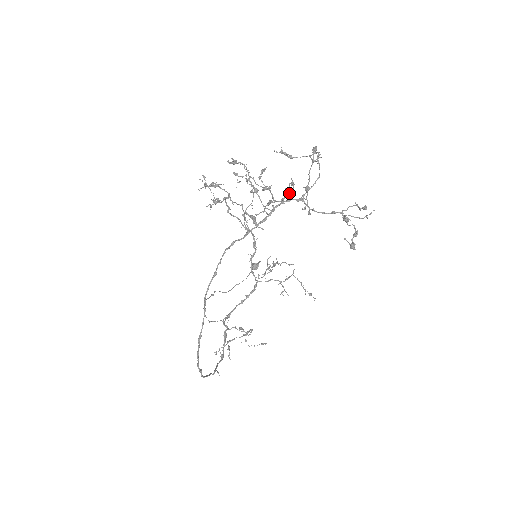
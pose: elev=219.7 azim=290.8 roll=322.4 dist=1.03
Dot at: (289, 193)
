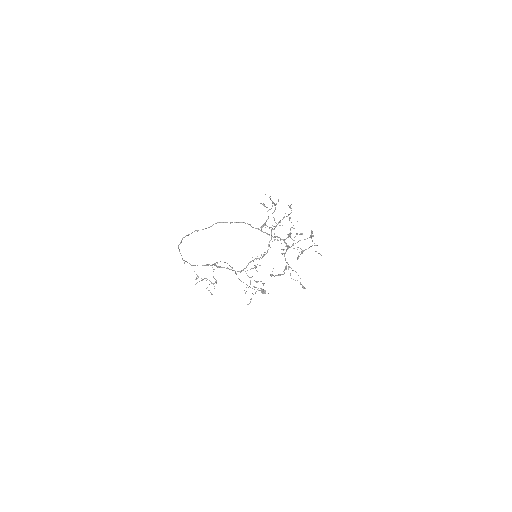
Dot at: occluded
